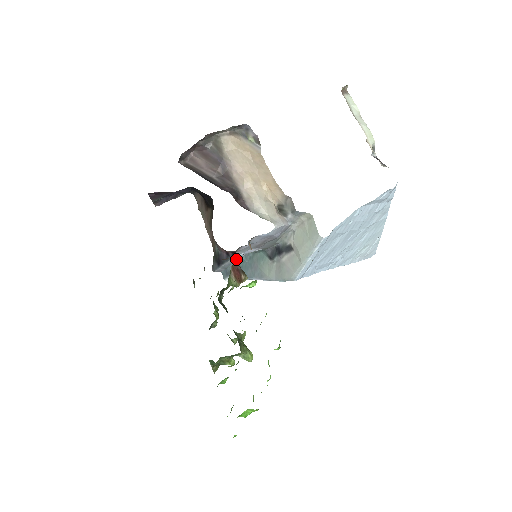
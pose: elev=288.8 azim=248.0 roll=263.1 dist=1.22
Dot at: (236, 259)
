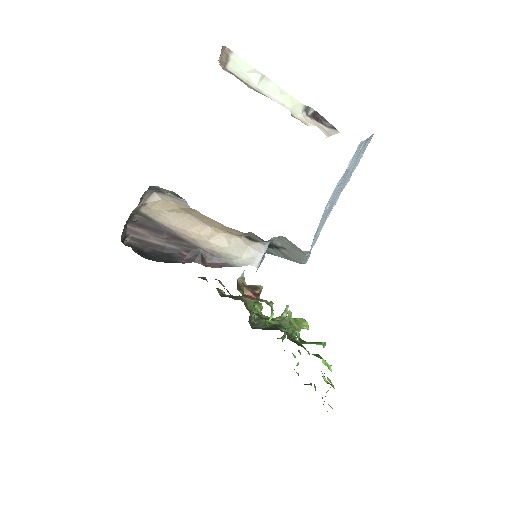
Dot at: (241, 278)
